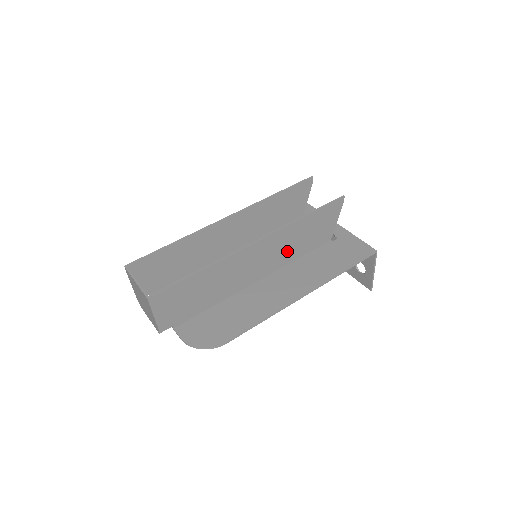
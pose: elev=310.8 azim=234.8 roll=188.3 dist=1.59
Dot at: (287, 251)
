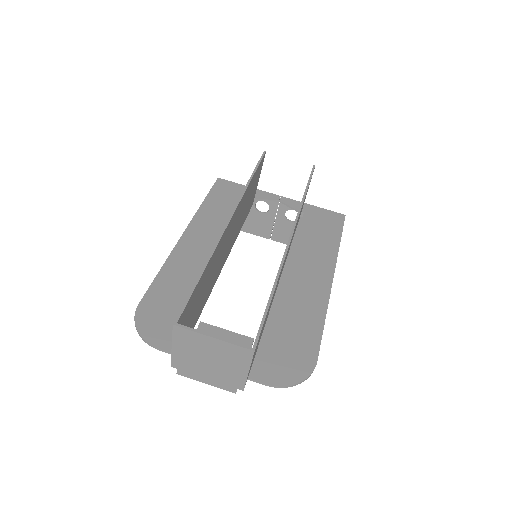
Dot at: occluded
